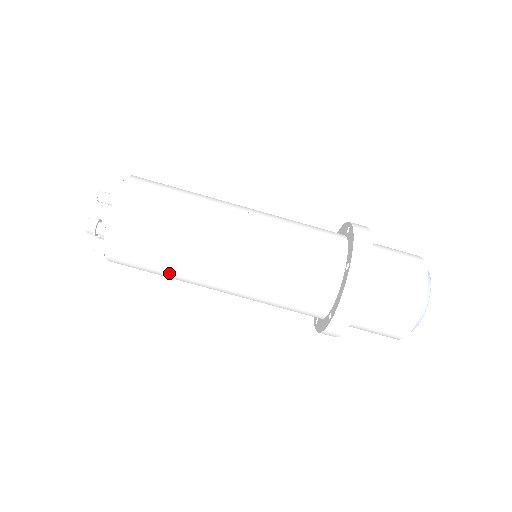
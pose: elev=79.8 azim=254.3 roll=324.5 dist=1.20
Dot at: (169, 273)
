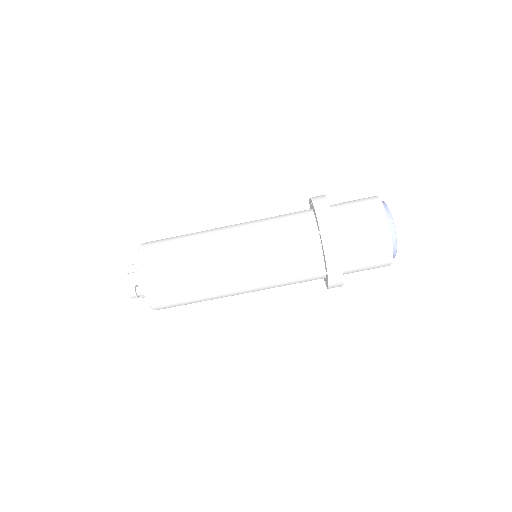
Dot at: (200, 298)
